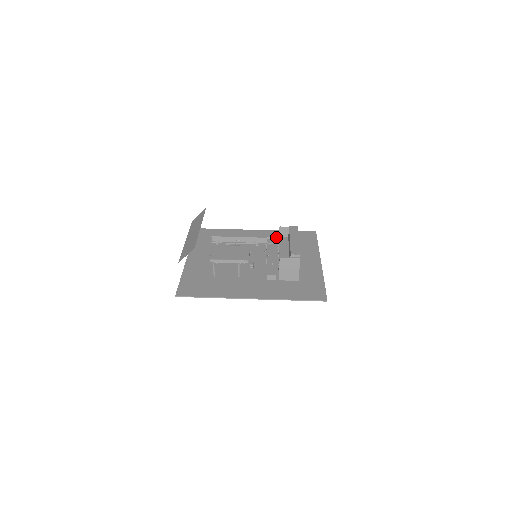
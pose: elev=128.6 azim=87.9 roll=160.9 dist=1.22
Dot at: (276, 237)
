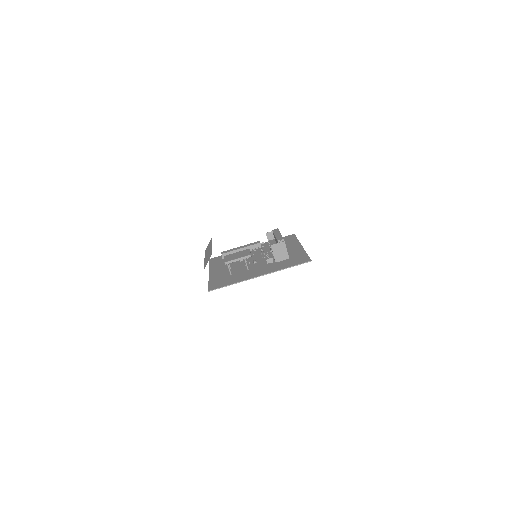
Dot at: (267, 245)
